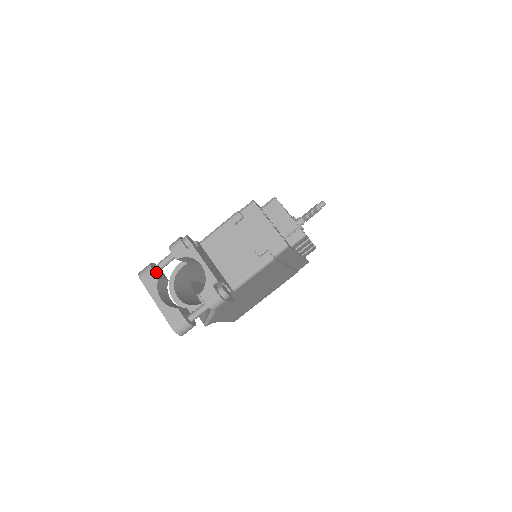
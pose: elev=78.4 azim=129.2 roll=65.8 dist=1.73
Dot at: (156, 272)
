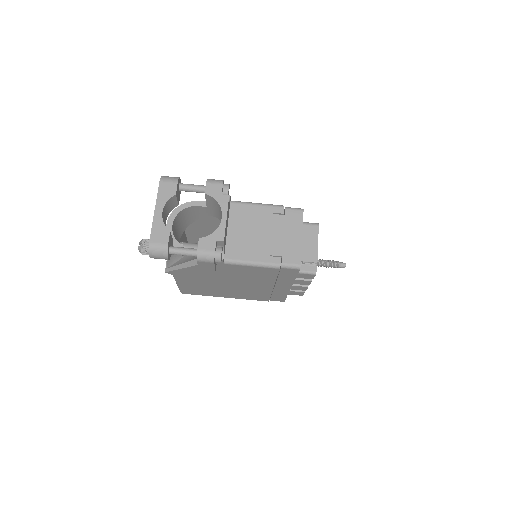
Dot at: (178, 188)
